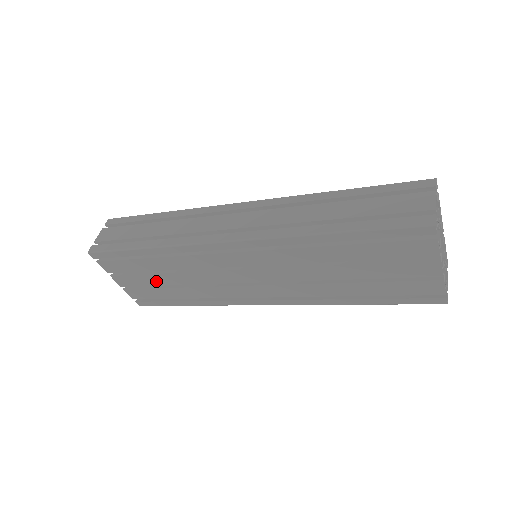
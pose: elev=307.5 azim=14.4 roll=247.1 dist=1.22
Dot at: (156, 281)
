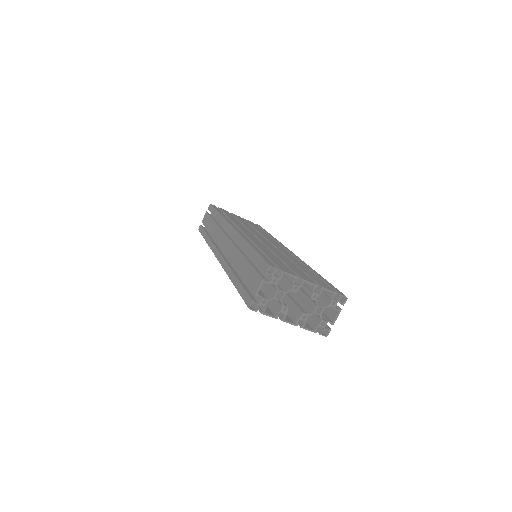
Dot at: occluded
